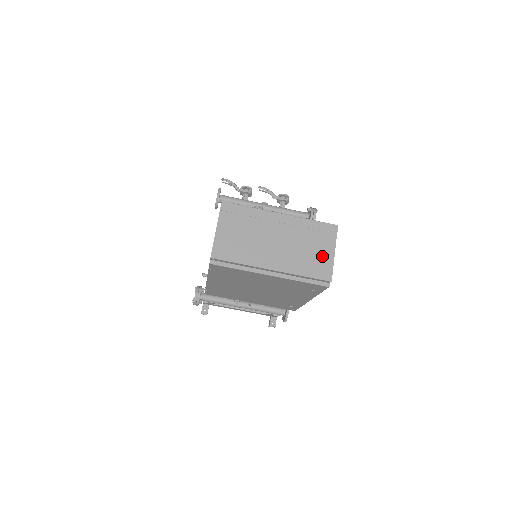
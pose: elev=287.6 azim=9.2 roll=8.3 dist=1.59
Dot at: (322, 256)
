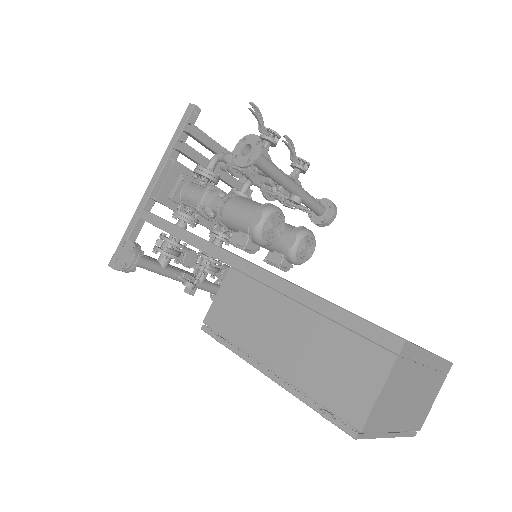
Dot at: (429, 403)
